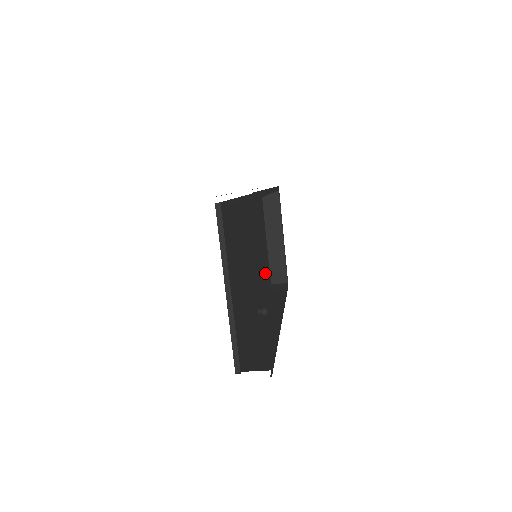
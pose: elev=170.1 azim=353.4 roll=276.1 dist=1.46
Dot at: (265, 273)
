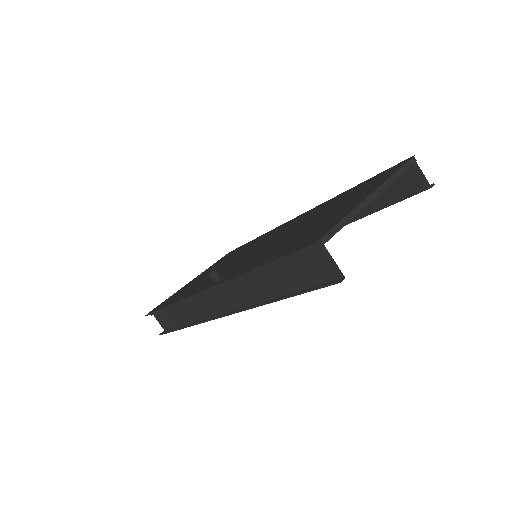
Dot at: occluded
